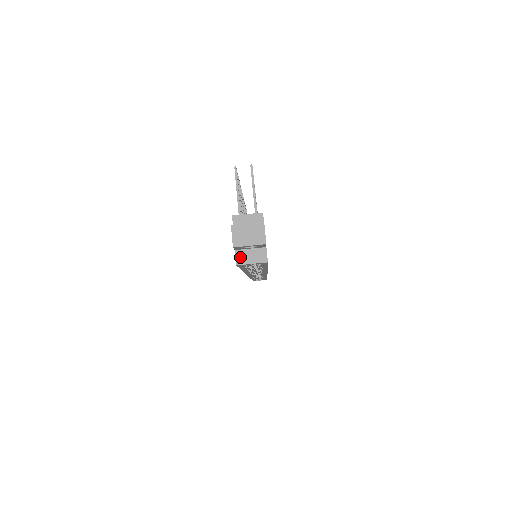
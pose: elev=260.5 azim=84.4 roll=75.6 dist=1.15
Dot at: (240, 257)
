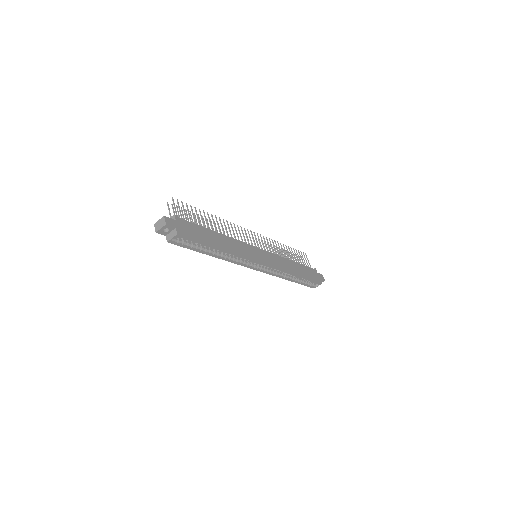
Dot at: (168, 238)
